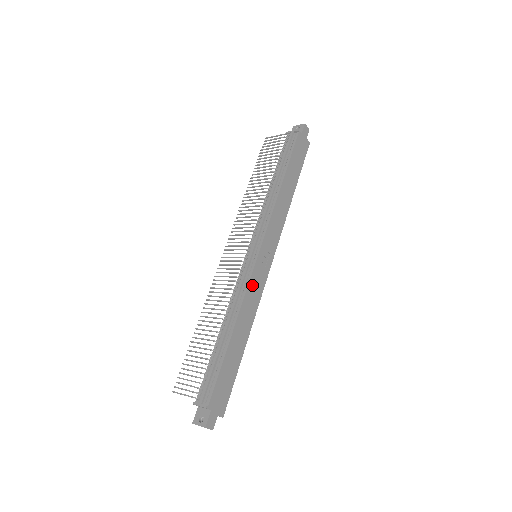
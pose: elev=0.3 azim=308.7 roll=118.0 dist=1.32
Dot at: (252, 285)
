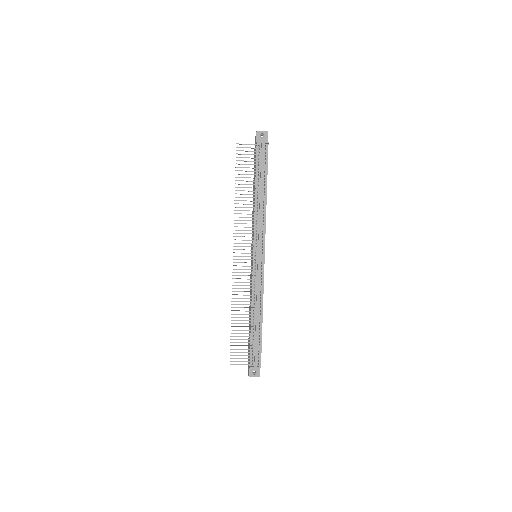
Dot at: (263, 281)
